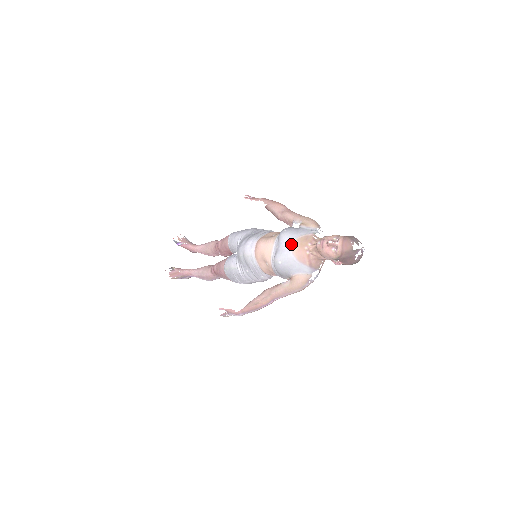
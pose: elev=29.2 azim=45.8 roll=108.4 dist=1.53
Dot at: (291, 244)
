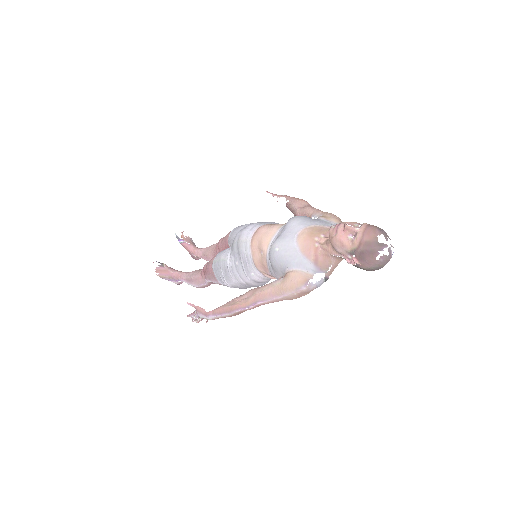
Dot at: (299, 230)
